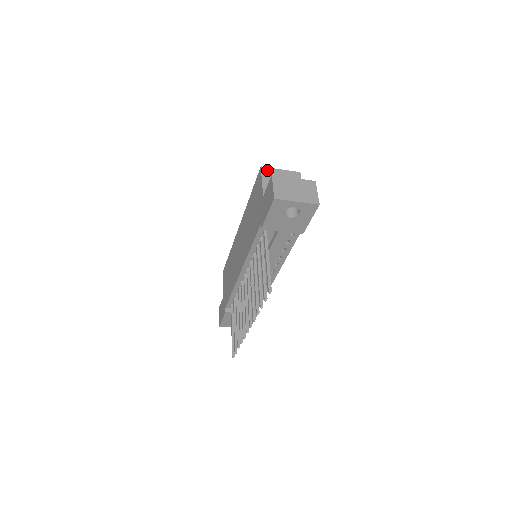
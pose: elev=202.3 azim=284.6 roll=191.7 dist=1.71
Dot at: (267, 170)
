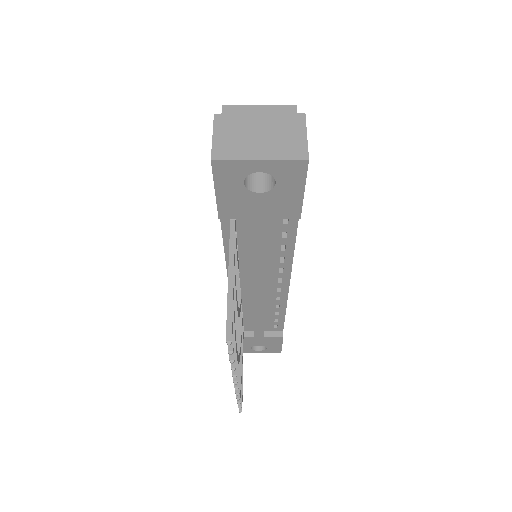
Dot at: (233, 110)
